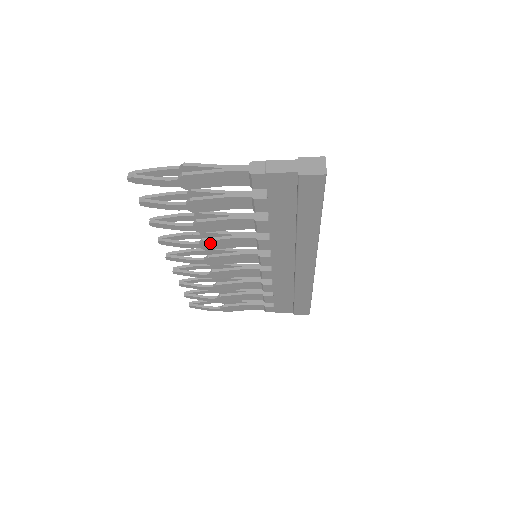
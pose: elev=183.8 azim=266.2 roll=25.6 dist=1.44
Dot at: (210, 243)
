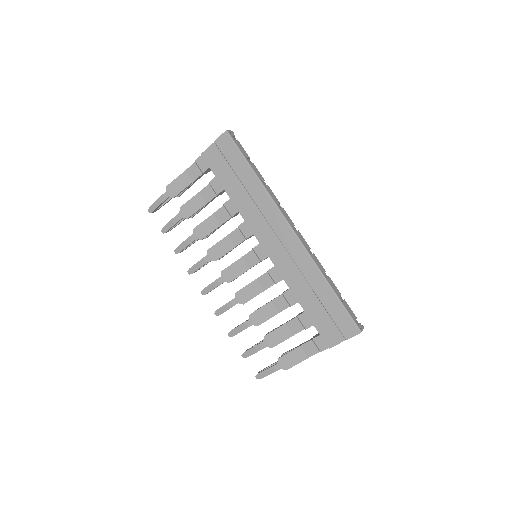
Dot at: (214, 251)
